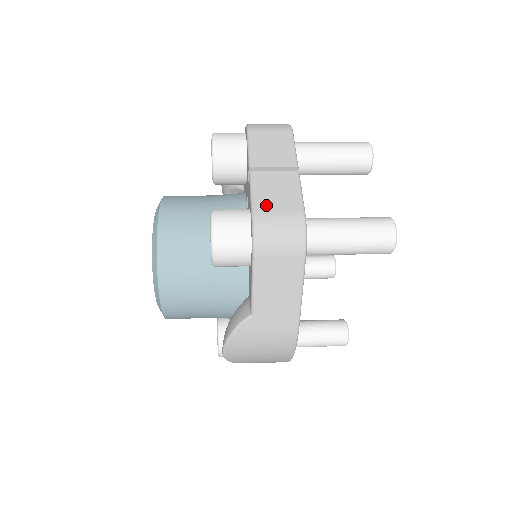
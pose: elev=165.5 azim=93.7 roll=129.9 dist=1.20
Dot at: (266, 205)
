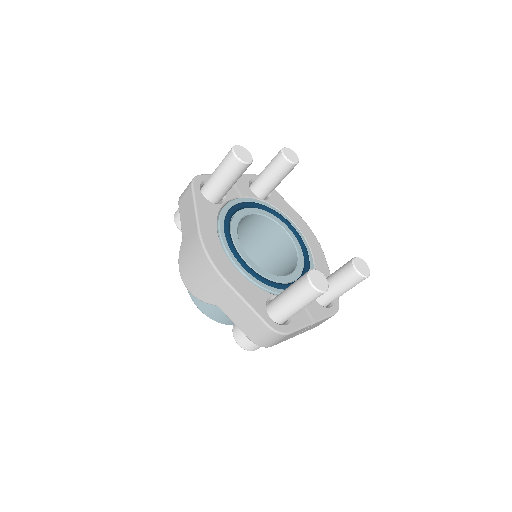
Dot at: occluded
